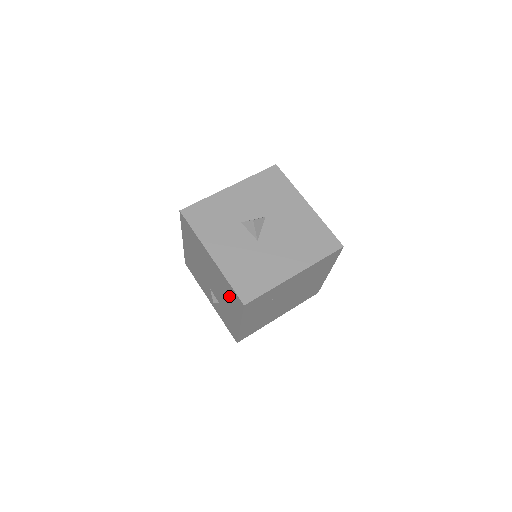
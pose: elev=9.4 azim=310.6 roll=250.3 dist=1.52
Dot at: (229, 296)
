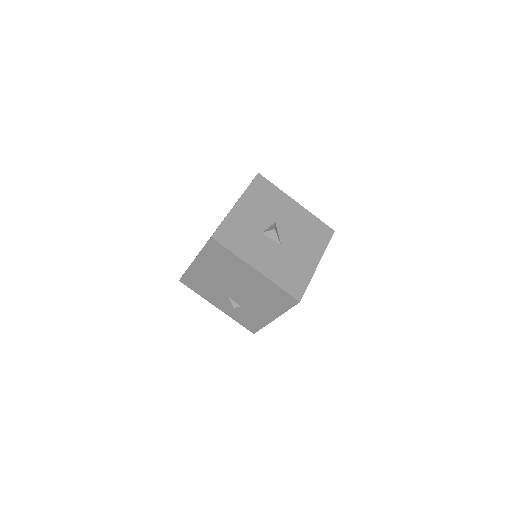
Dot at: (272, 298)
